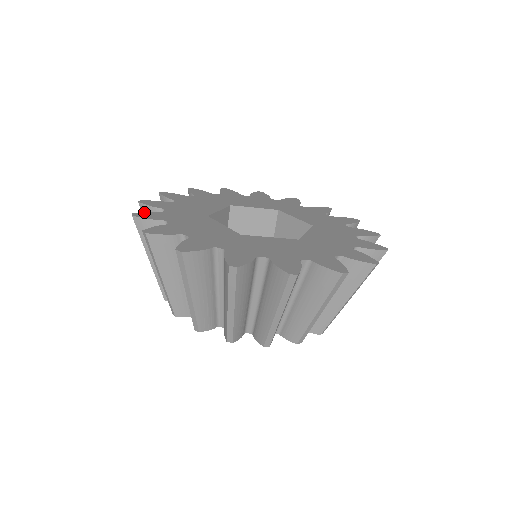
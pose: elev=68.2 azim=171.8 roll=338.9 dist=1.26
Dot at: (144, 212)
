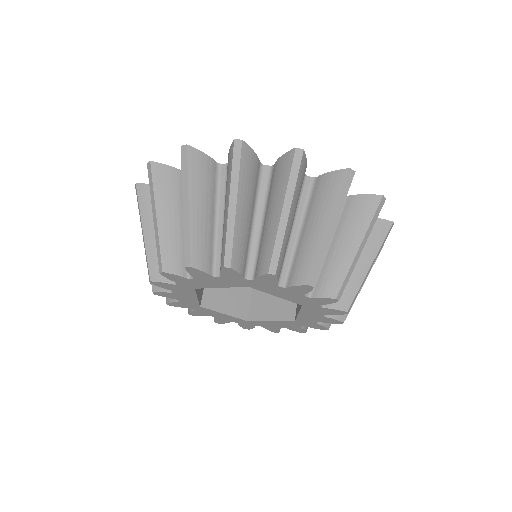
Dot at: occluded
